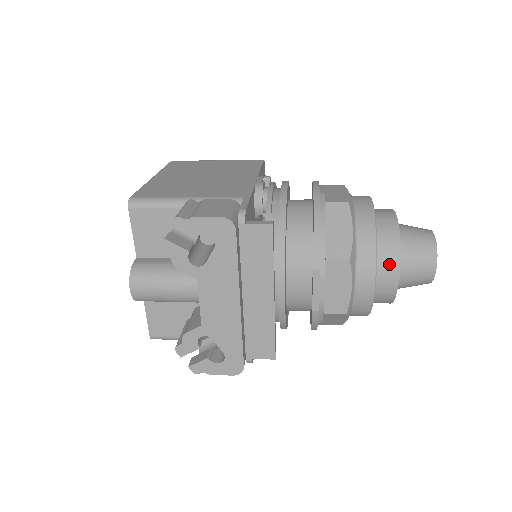
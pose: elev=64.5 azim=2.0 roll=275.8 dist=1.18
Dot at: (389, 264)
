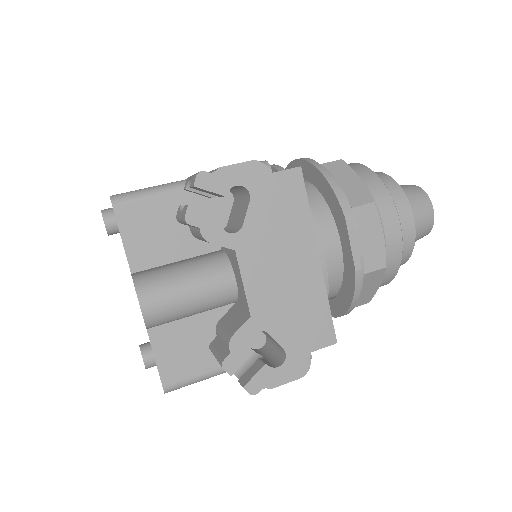
Dot at: (401, 208)
